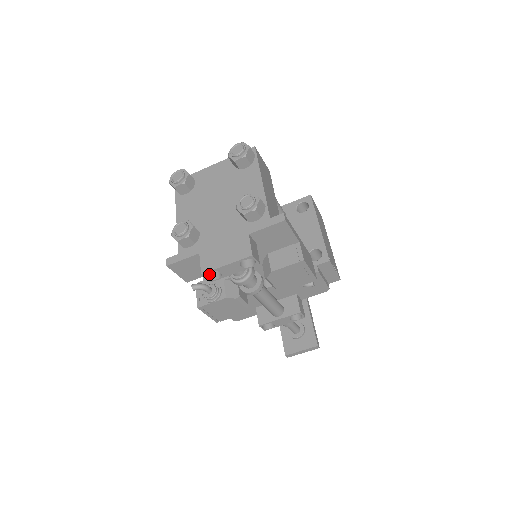
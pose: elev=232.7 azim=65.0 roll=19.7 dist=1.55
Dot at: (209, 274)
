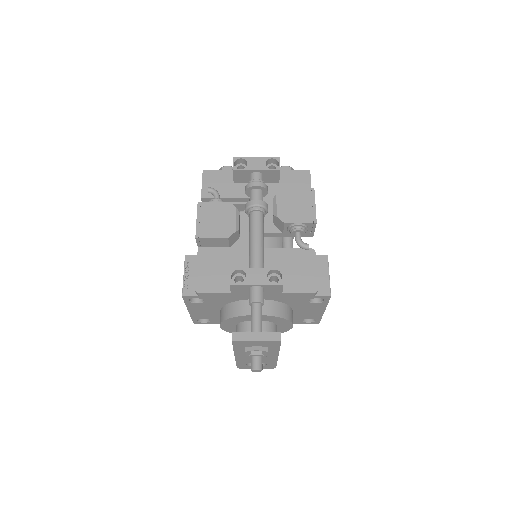
Dot at: occluded
